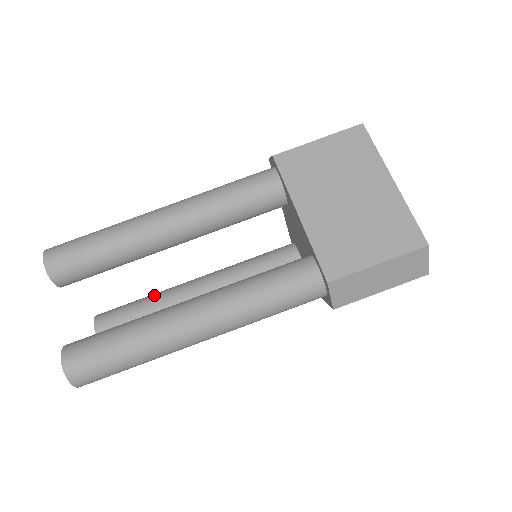
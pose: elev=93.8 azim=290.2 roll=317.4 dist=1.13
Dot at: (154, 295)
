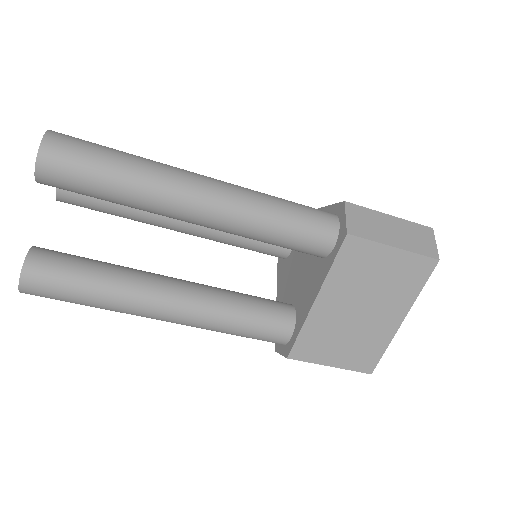
Dot at: occluded
